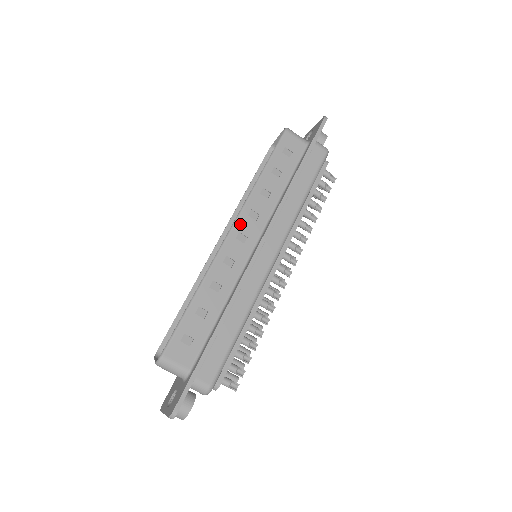
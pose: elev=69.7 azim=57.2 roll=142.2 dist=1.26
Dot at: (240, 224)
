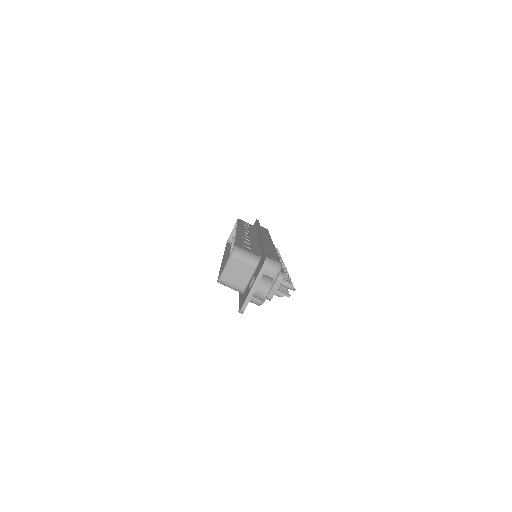
Dot at: (241, 229)
